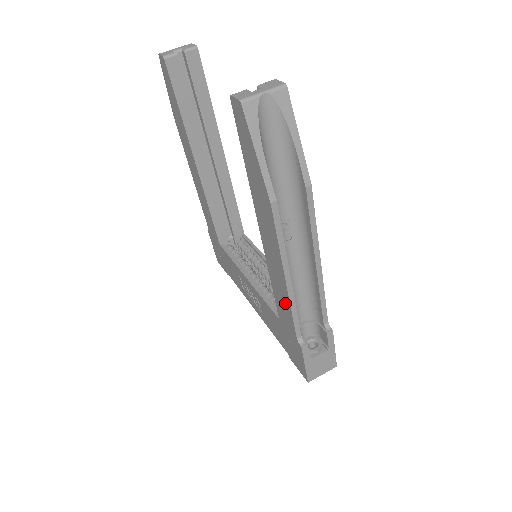
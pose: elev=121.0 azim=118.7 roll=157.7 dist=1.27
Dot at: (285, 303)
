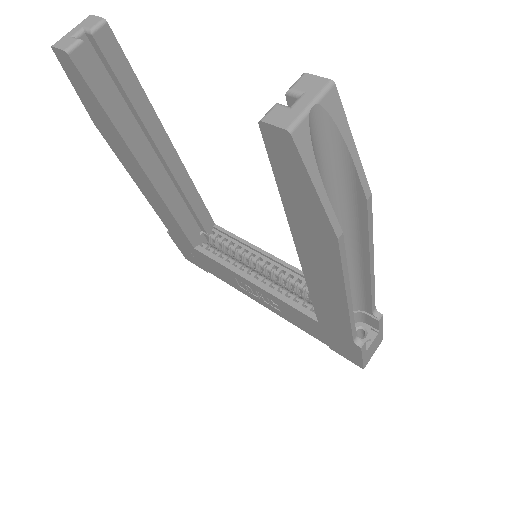
Dot at: (338, 315)
